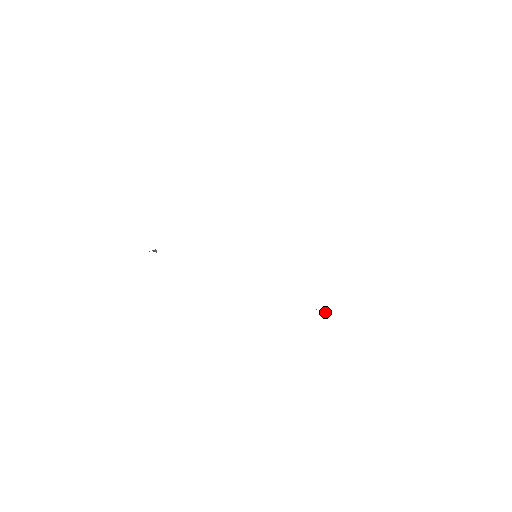
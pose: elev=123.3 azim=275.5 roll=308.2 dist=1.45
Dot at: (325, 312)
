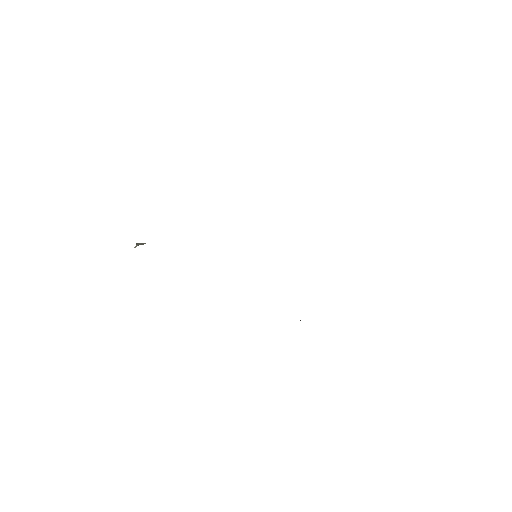
Dot at: occluded
